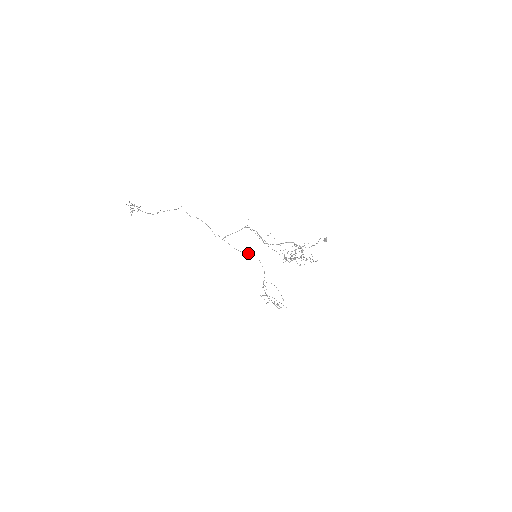
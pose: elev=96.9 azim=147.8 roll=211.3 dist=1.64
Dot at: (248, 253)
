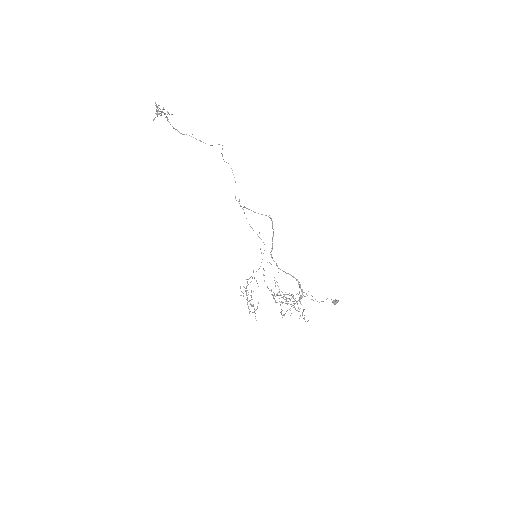
Dot at: occluded
